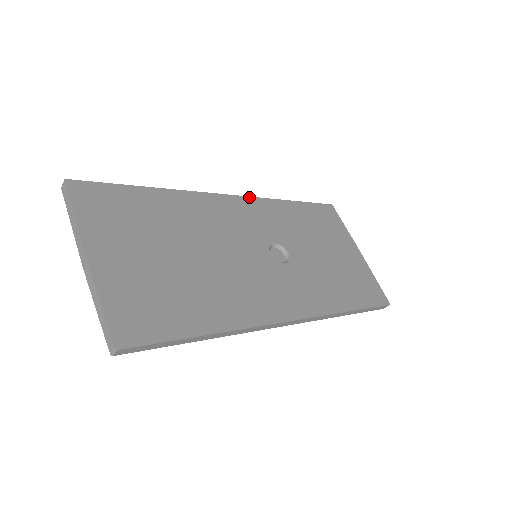
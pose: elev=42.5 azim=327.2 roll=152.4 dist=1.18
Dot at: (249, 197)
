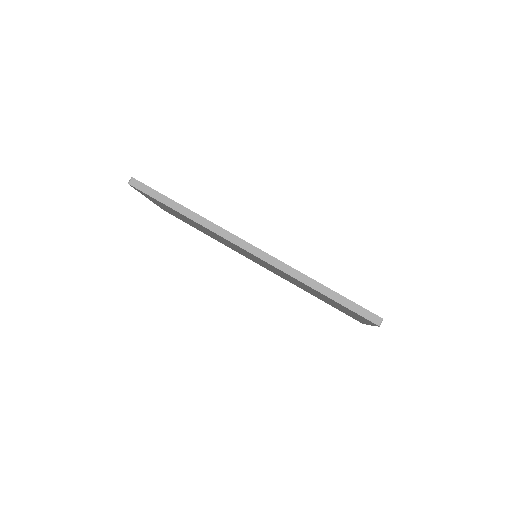
Dot at: occluded
